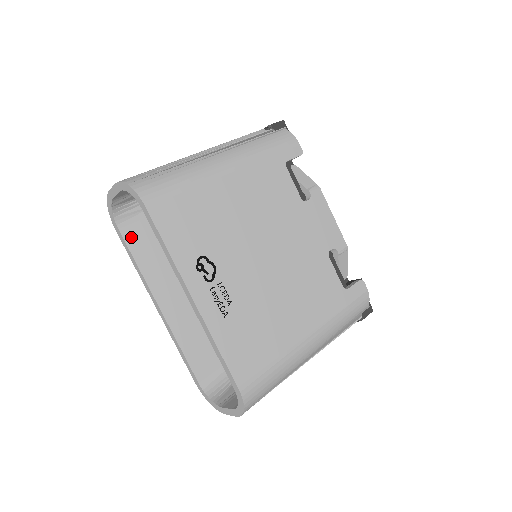
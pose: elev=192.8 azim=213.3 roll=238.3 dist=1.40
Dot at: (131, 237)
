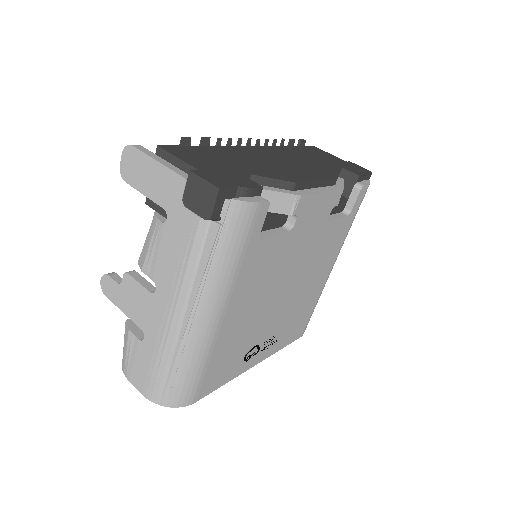
Dot at: occluded
